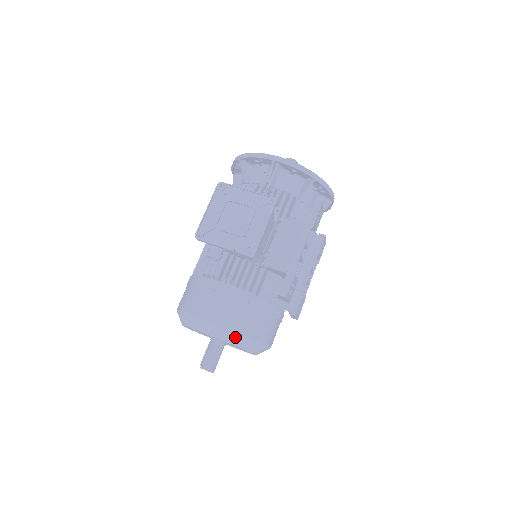
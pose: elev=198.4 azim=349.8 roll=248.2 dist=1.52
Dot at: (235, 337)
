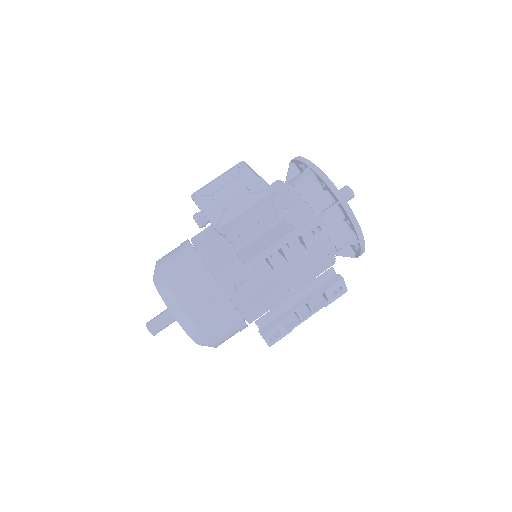
Dot at: (172, 302)
